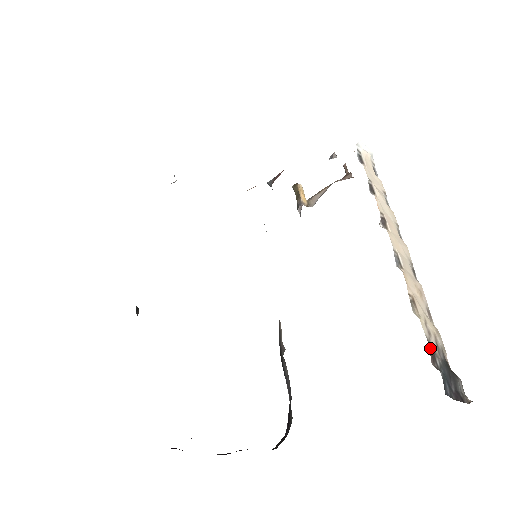
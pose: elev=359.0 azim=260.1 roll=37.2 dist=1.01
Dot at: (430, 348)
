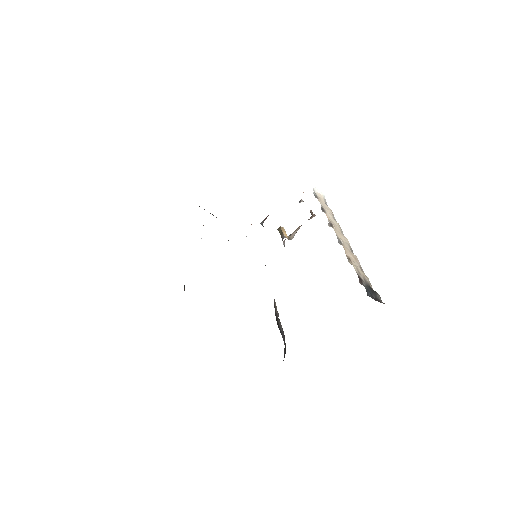
Dot at: (359, 278)
